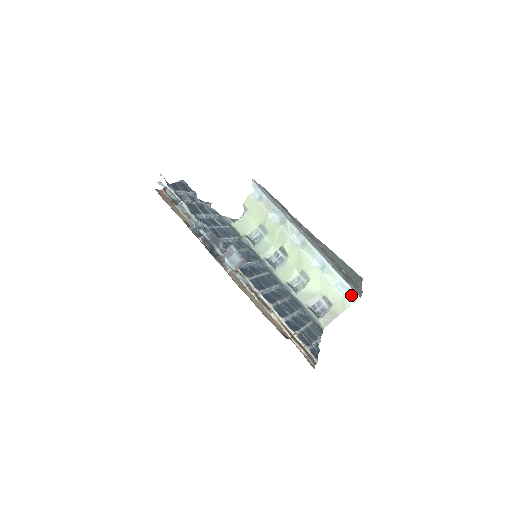
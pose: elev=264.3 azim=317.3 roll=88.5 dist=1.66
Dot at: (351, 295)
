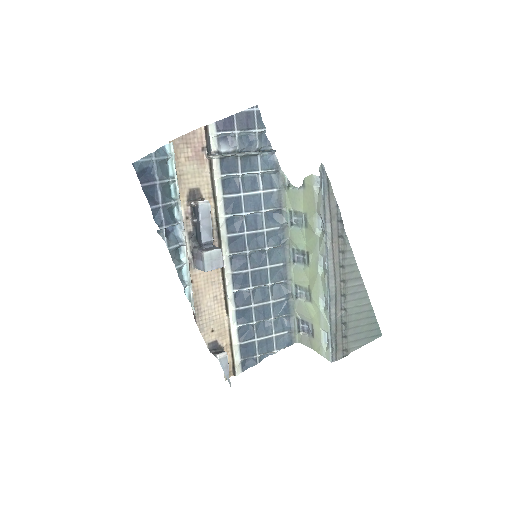
Dot at: (328, 351)
